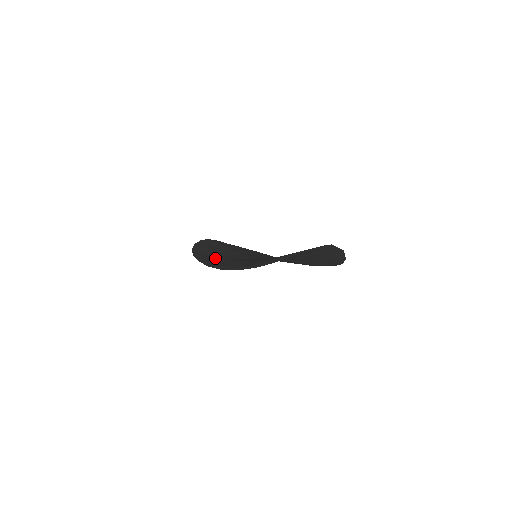
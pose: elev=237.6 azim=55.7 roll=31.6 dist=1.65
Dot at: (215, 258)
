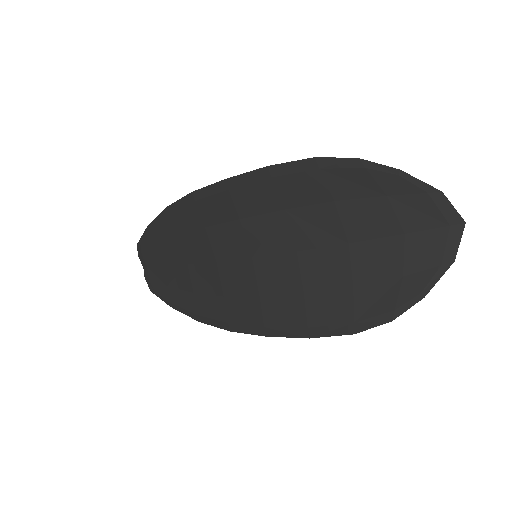
Dot at: (210, 212)
